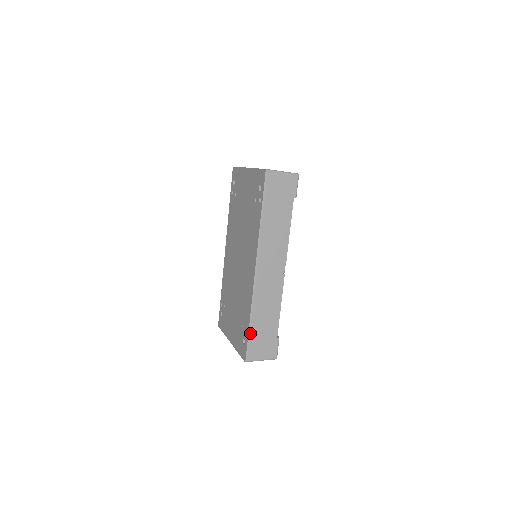
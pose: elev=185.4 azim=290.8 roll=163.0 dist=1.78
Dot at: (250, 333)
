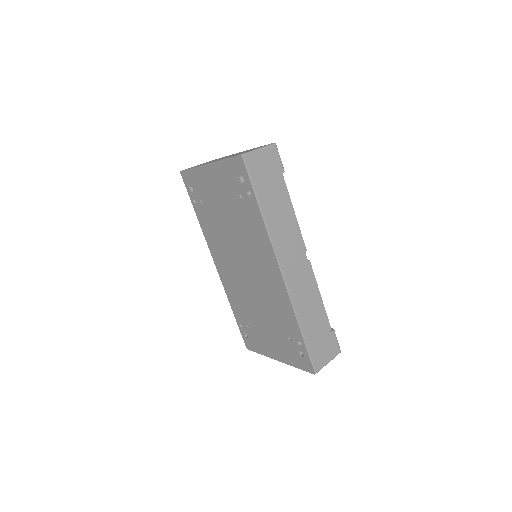
Dot at: (306, 342)
